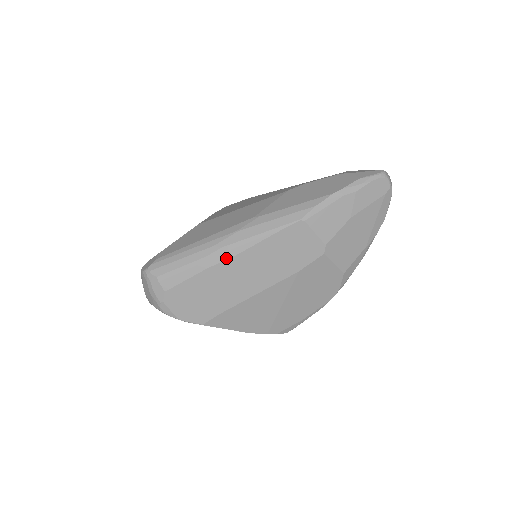
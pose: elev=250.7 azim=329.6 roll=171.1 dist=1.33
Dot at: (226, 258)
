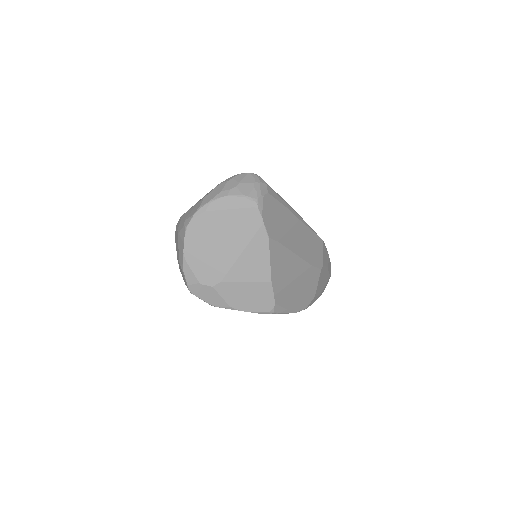
Dot at: (297, 216)
